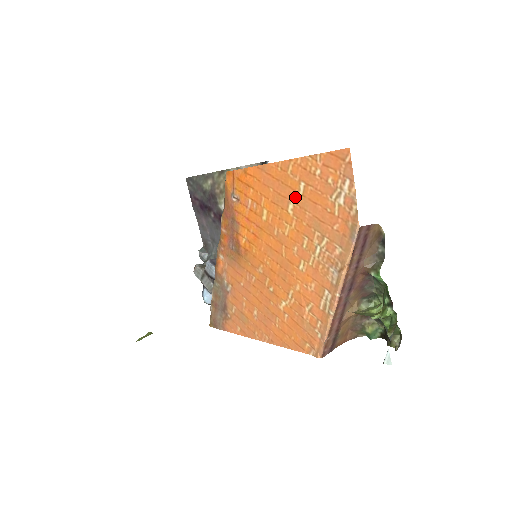
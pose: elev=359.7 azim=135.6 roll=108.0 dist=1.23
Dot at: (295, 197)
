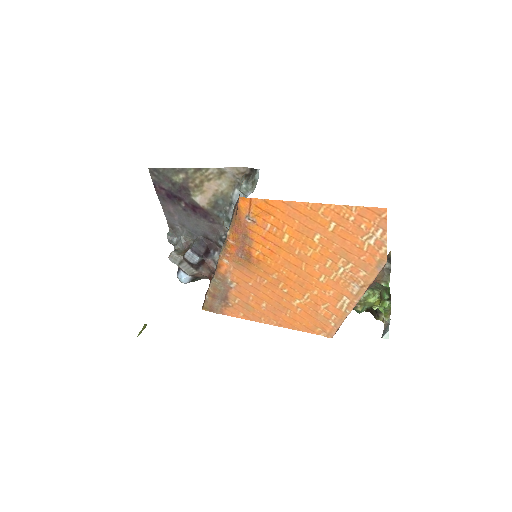
Dot at: (323, 231)
